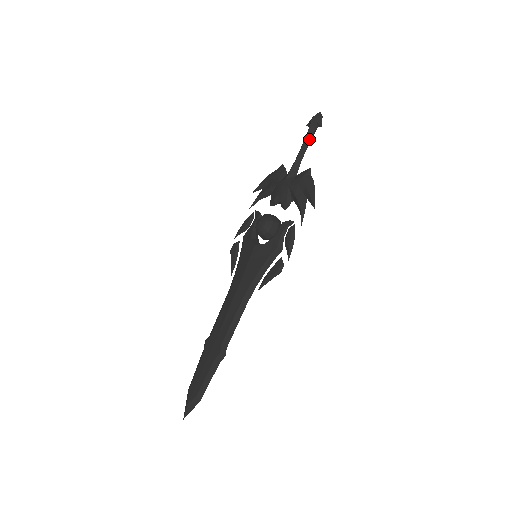
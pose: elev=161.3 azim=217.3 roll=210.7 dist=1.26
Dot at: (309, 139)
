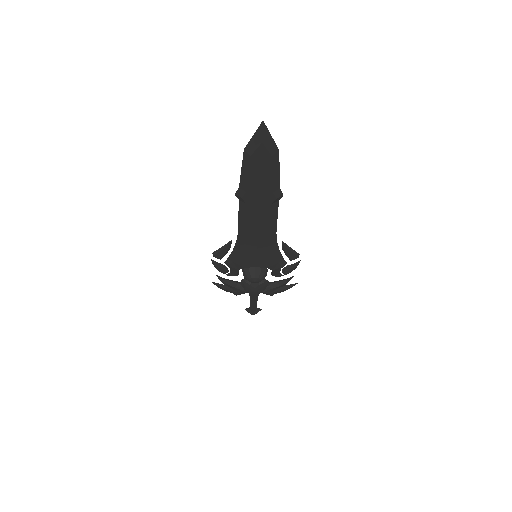
Dot at: (256, 304)
